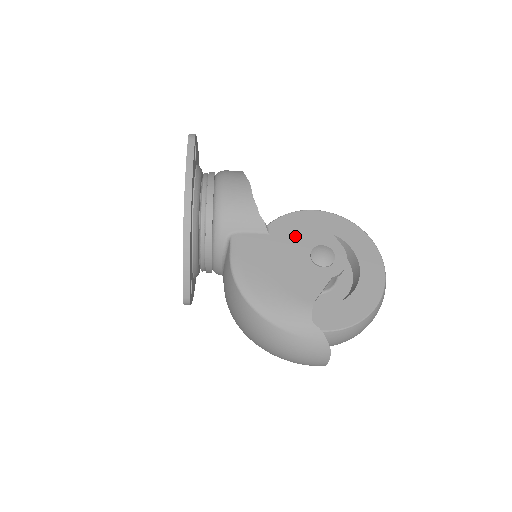
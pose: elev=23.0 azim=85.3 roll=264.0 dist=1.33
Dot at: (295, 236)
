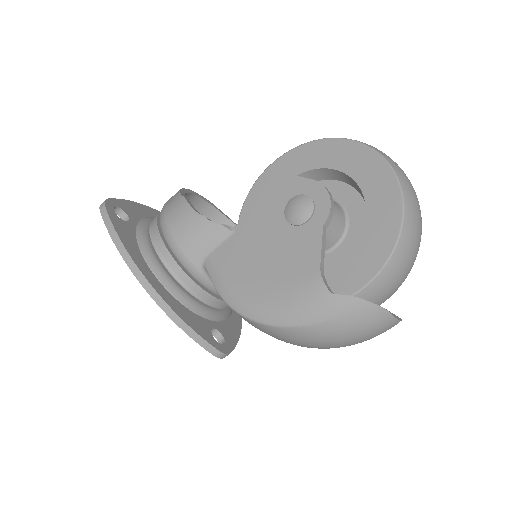
Dot at: (260, 212)
